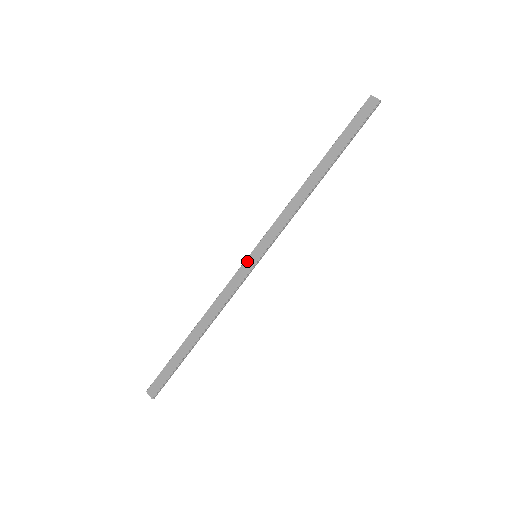
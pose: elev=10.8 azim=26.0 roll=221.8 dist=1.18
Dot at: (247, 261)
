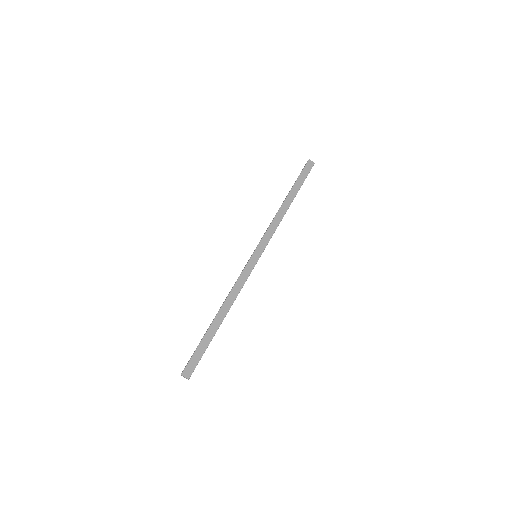
Dot at: (251, 260)
